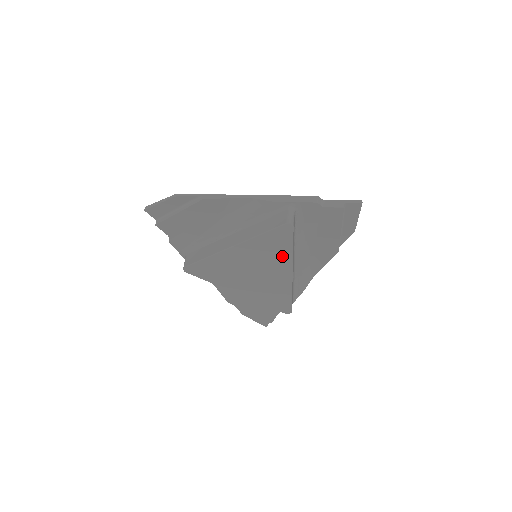
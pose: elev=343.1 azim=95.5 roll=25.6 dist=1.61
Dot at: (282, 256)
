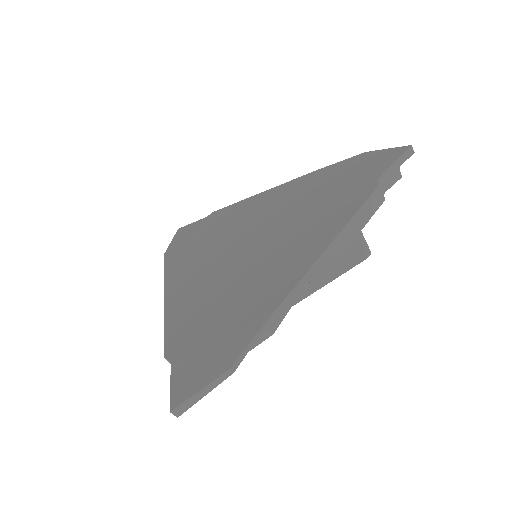
Dot at: occluded
